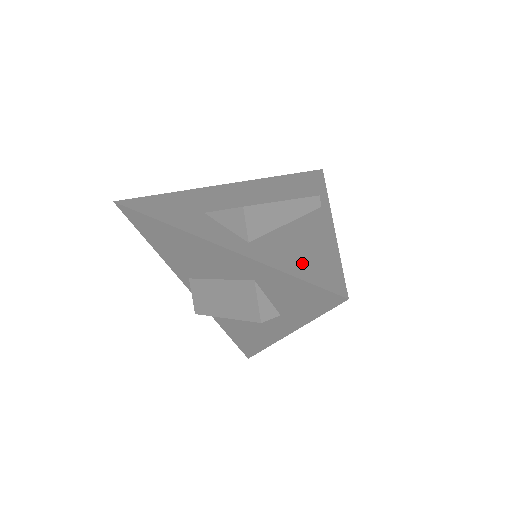
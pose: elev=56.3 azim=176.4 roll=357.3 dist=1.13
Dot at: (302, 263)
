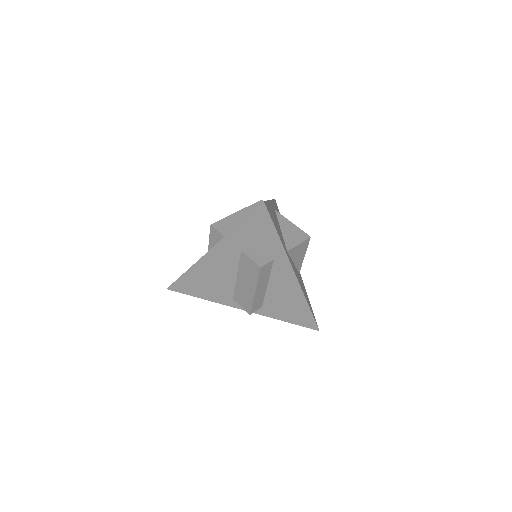
Dot at: occluded
